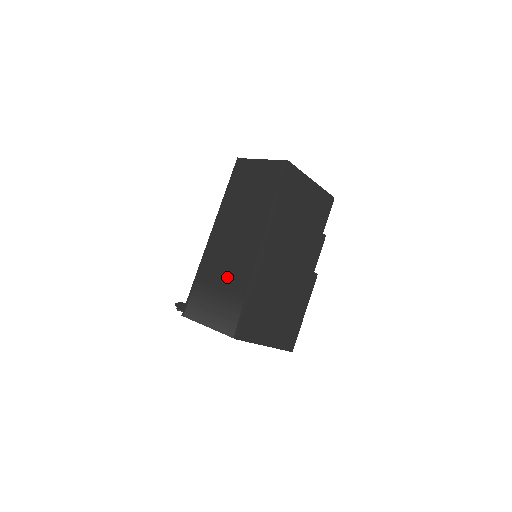
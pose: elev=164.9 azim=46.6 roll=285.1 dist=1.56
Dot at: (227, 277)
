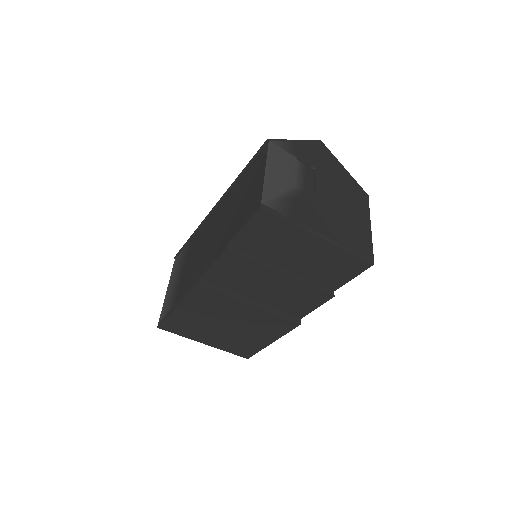
Dot at: (188, 268)
